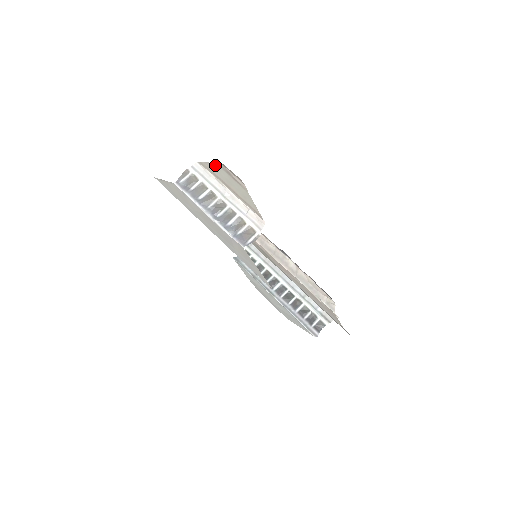
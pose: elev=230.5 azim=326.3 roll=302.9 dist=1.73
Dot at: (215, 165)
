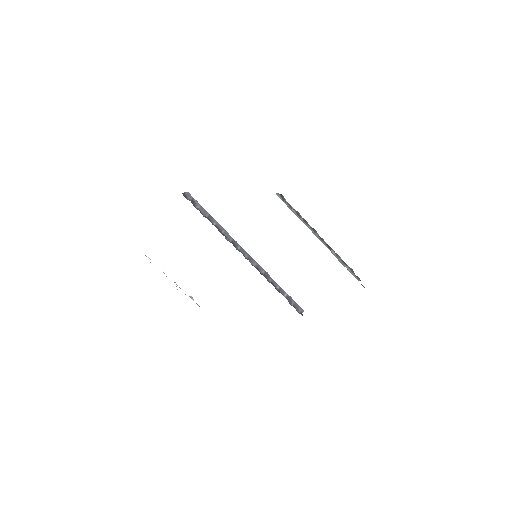
Dot at: occluded
